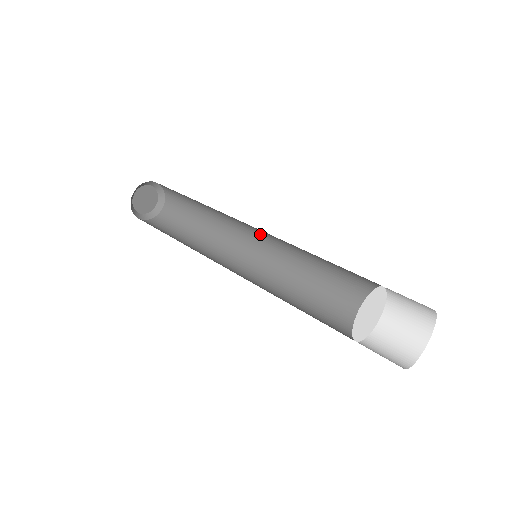
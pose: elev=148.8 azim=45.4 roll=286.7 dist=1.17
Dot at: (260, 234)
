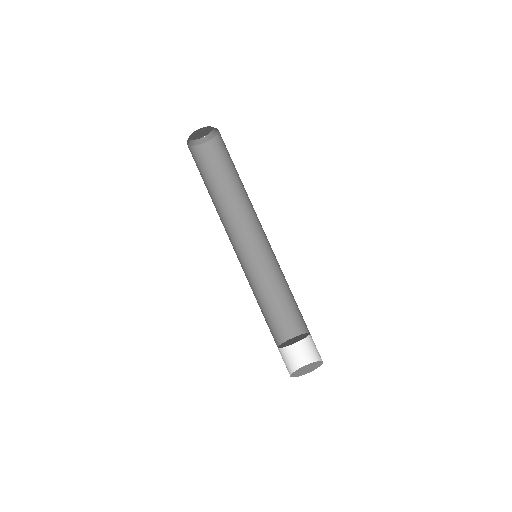
Dot at: (264, 240)
